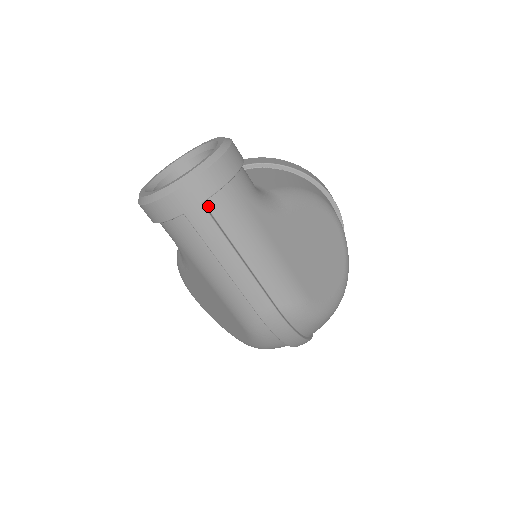
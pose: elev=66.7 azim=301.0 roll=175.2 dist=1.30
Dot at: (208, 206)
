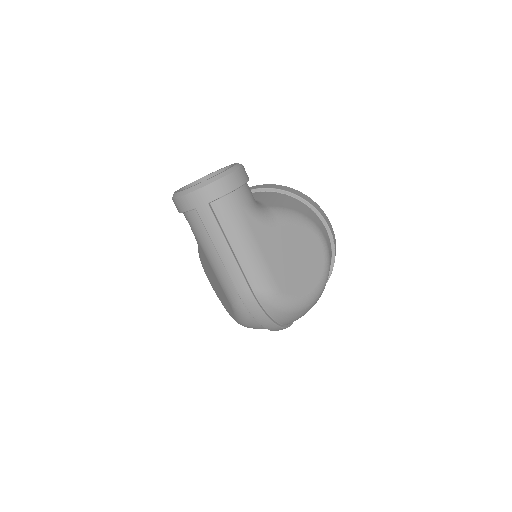
Dot at: (213, 206)
